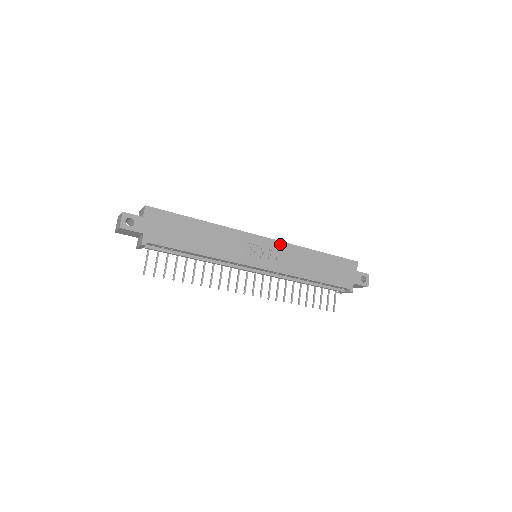
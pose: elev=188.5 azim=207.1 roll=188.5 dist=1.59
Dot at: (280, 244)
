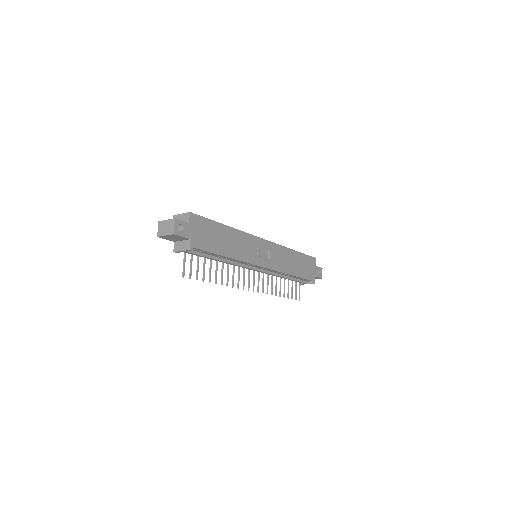
Dot at: (274, 245)
